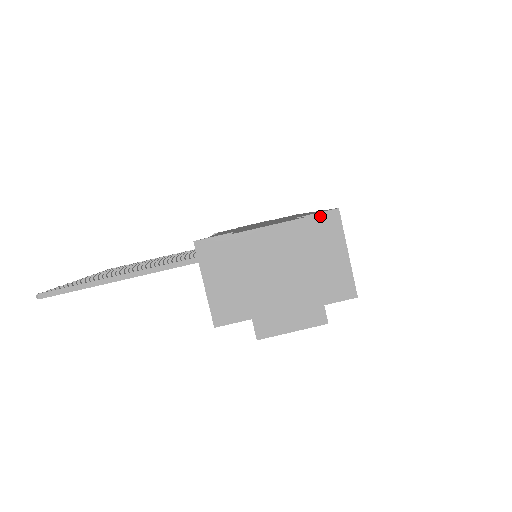
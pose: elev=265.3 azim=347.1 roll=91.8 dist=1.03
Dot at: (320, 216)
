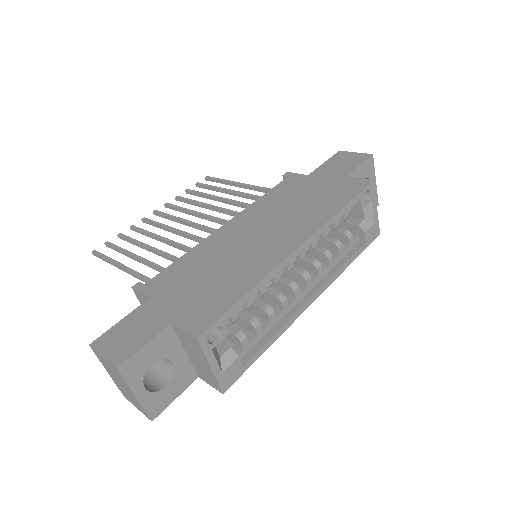
Dot at: (186, 334)
